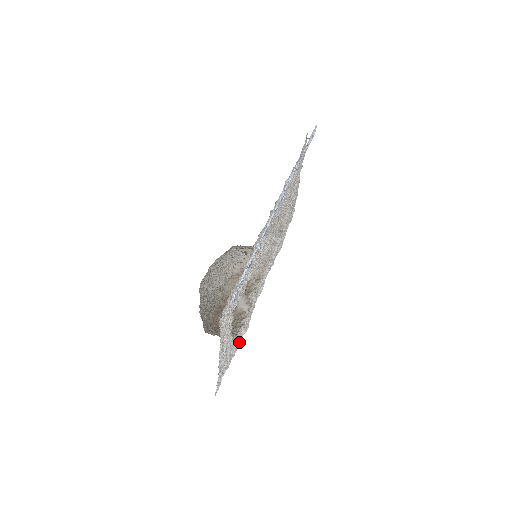
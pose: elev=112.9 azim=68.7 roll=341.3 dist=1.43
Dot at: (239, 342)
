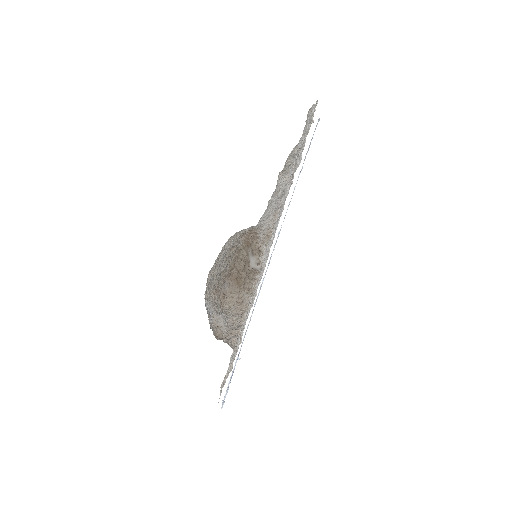
Dot at: occluded
